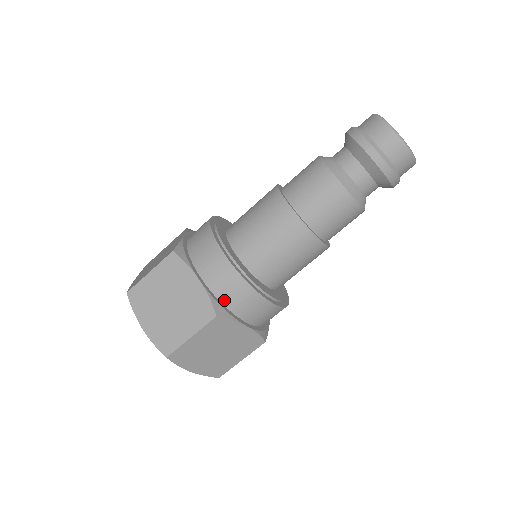
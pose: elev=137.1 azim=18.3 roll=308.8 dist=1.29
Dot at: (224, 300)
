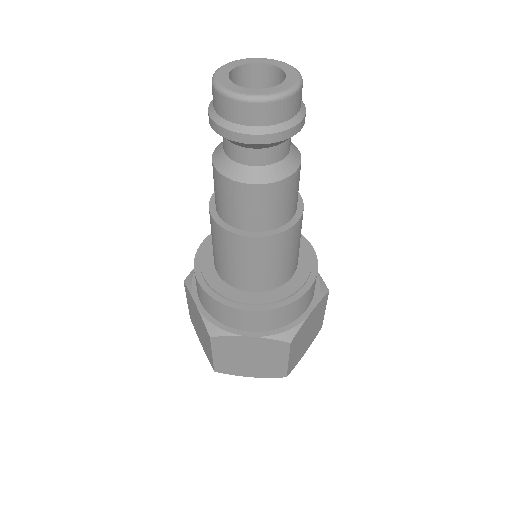
Dot at: (281, 325)
